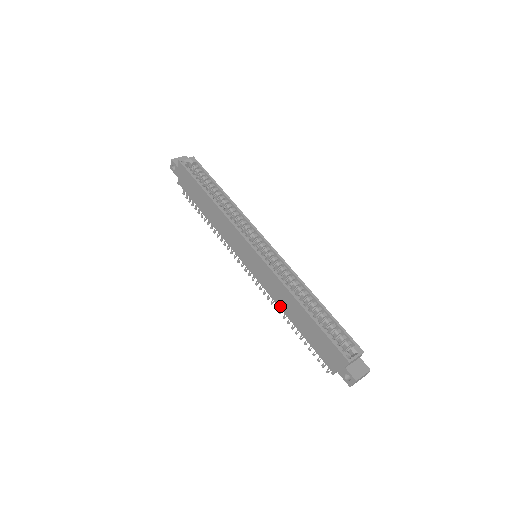
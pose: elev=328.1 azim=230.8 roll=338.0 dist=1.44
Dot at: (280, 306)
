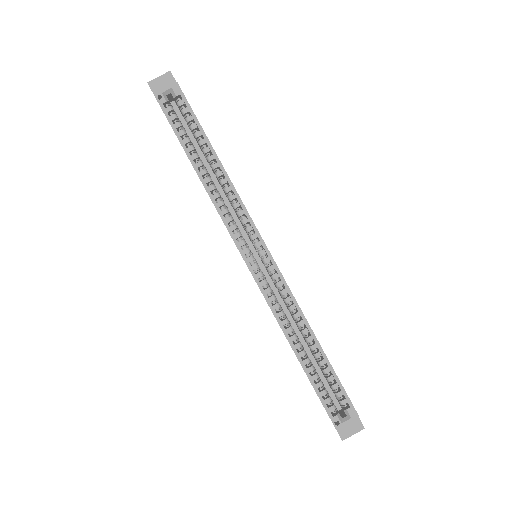
Dot at: occluded
